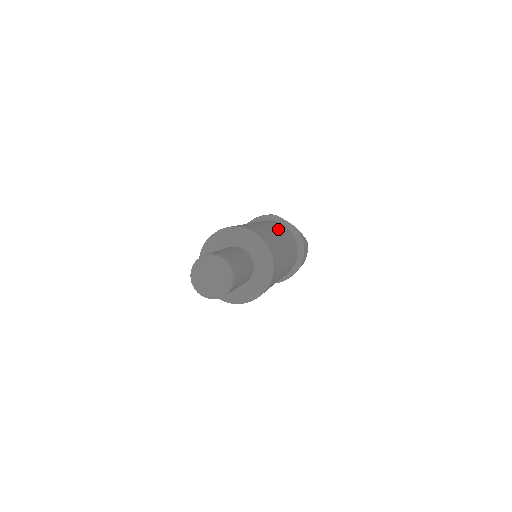
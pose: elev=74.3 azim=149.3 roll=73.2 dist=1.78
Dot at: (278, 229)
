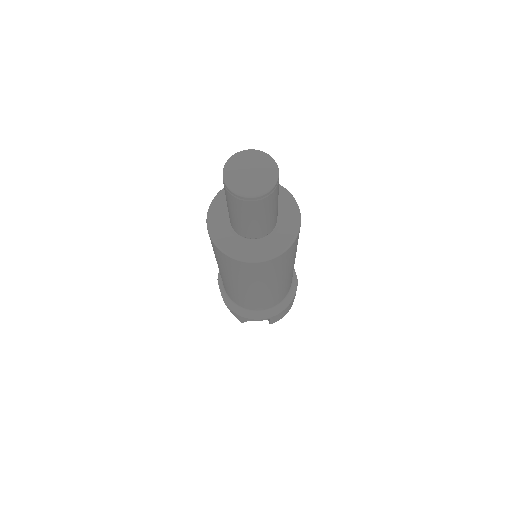
Dot at: occluded
